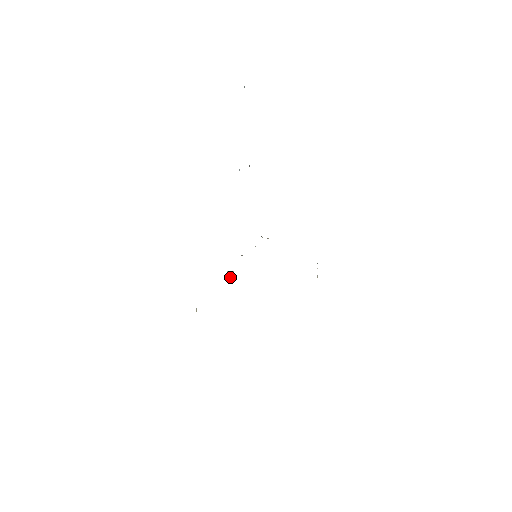
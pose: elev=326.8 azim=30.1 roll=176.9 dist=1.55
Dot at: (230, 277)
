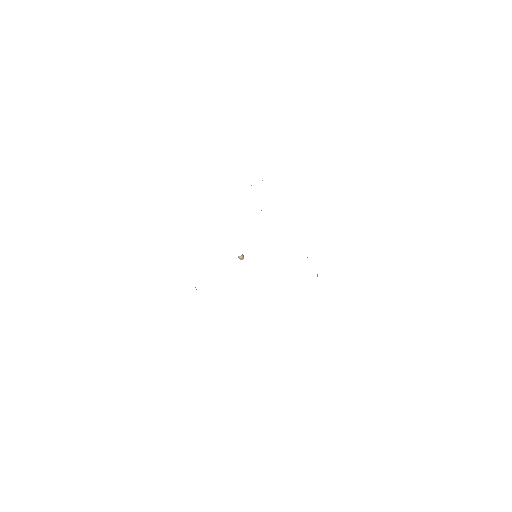
Dot at: (239, 258)
